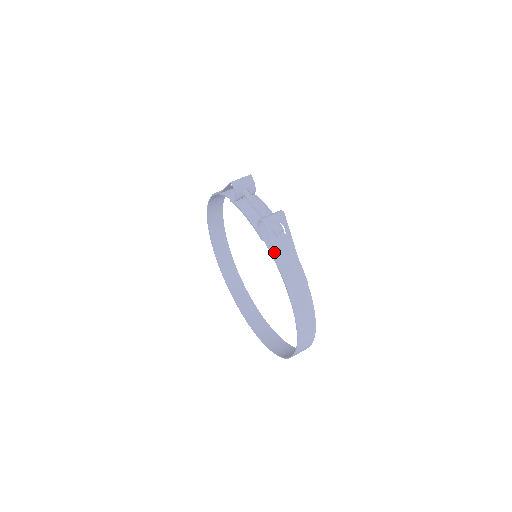
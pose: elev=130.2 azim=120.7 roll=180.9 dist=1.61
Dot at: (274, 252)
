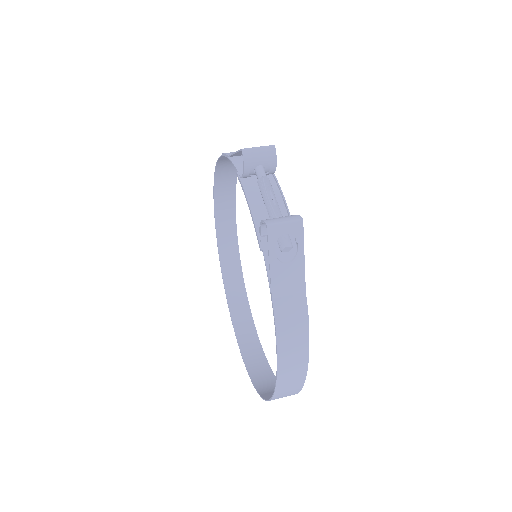
Dot at: (271, 274)
